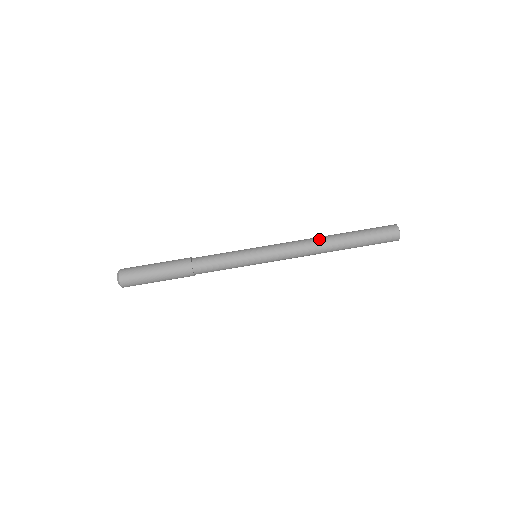
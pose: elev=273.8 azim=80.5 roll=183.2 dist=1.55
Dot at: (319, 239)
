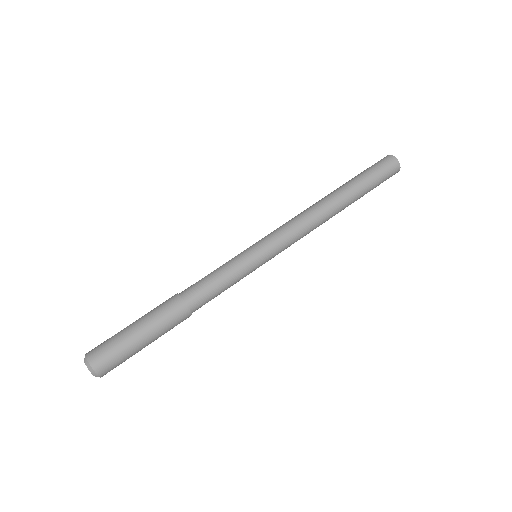
Dot at: (314, 204)
